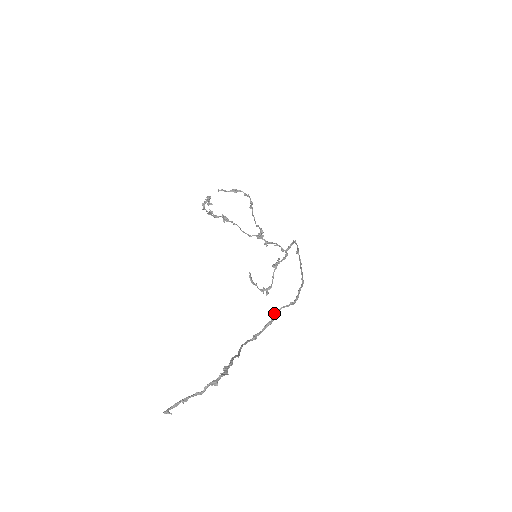
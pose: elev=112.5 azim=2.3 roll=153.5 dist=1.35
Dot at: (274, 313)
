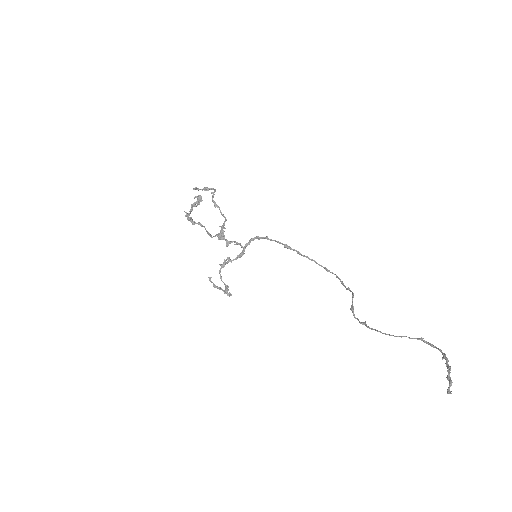
Dot at: occluded
